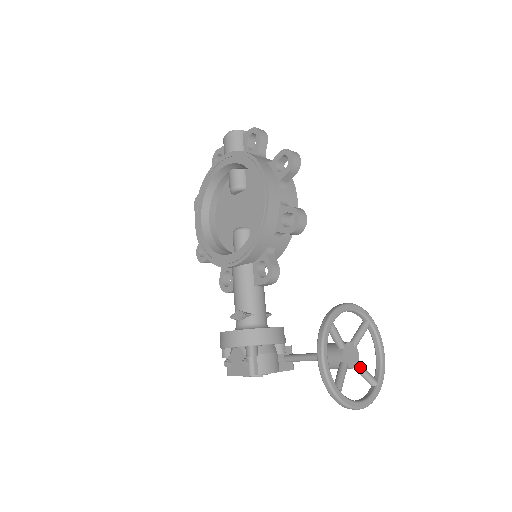
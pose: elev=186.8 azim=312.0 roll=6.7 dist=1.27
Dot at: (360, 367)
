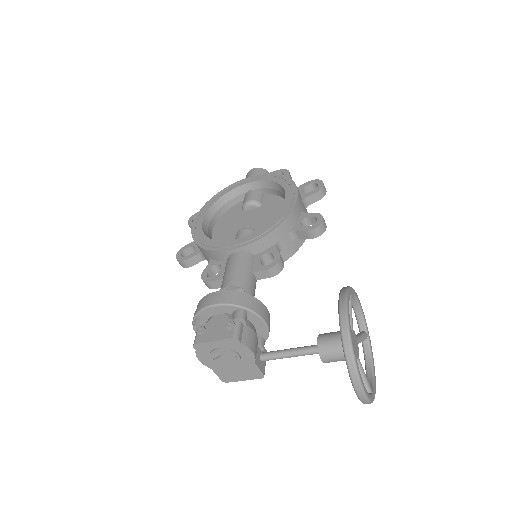
Dot at: (360, 363)
